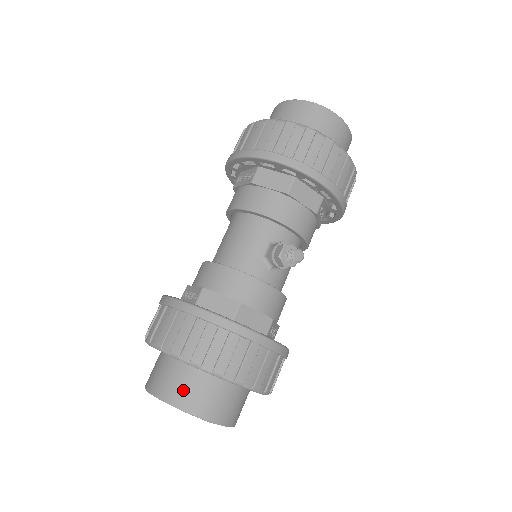
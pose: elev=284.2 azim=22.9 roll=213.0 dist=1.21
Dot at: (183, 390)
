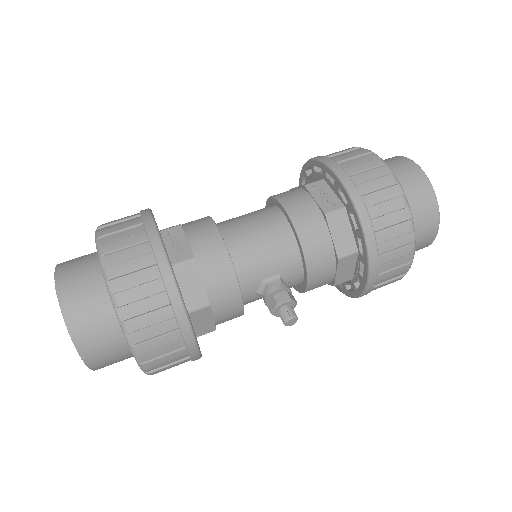
Dot at: (90, 326)
